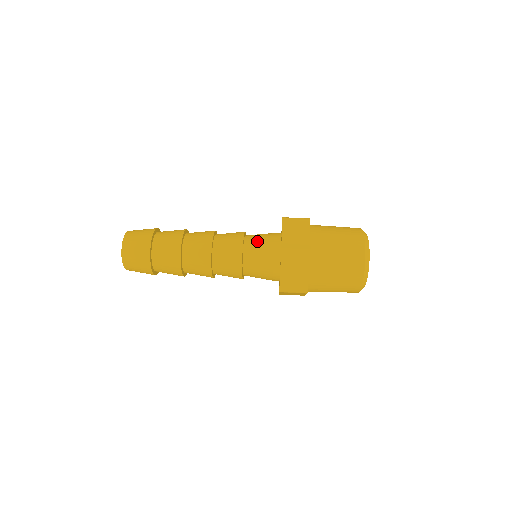
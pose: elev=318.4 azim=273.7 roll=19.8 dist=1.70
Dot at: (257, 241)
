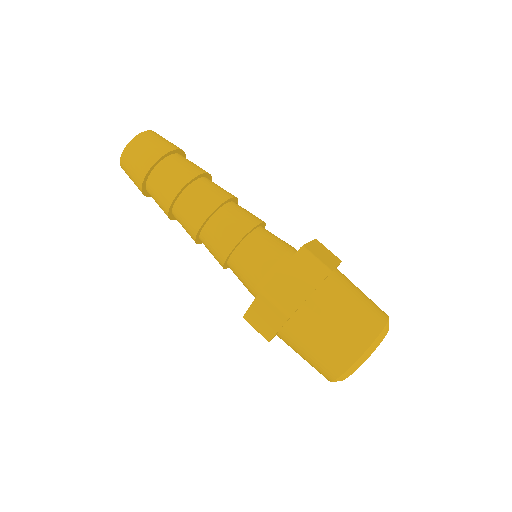
Dot at: (258, 249)
